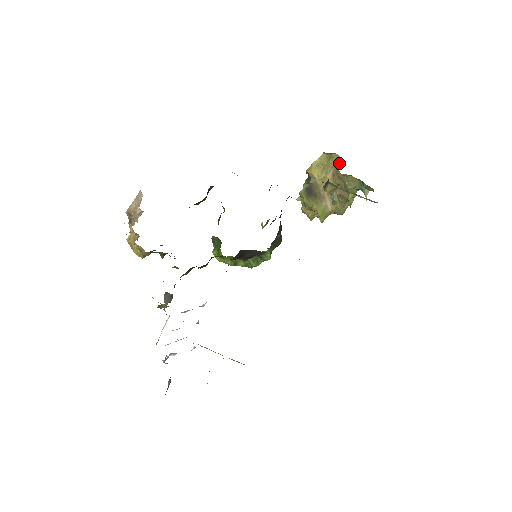
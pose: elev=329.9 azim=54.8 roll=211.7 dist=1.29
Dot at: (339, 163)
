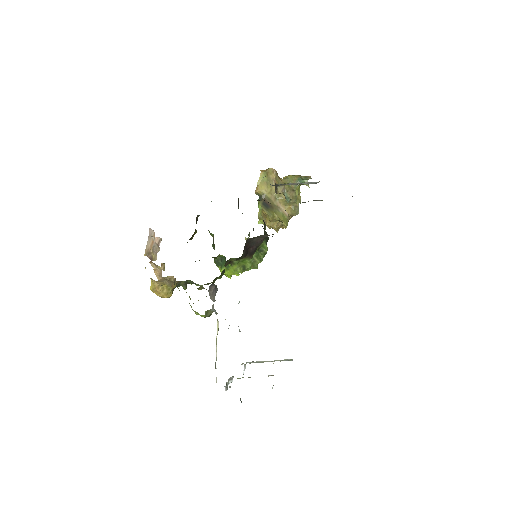
Dot at: (276, 174)
